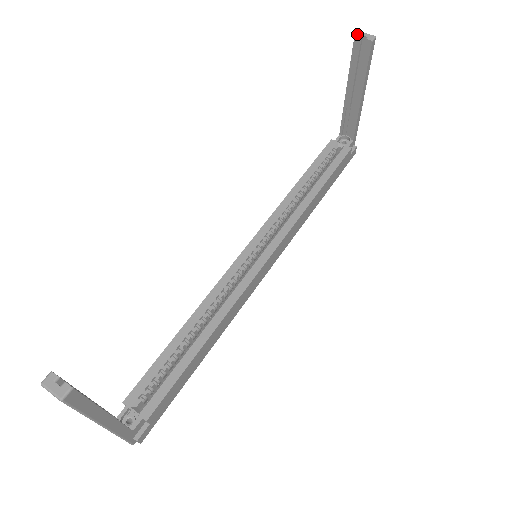
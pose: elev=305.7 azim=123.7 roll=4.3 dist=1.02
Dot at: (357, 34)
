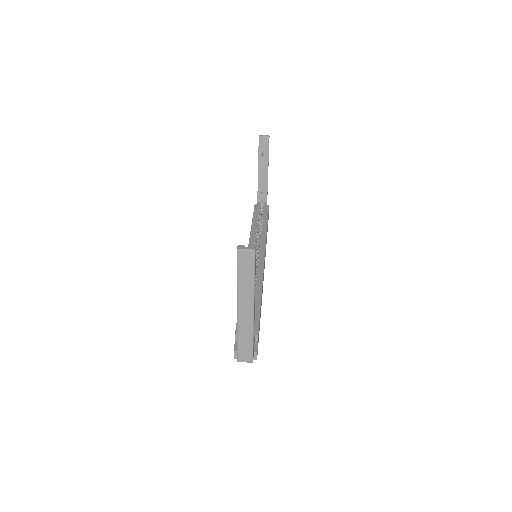
Dot at: (260, 135)
